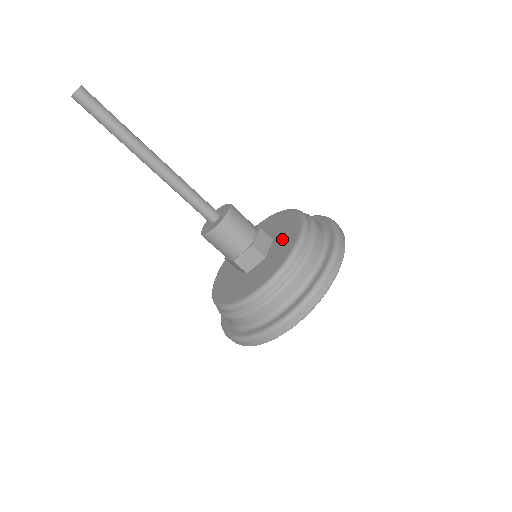
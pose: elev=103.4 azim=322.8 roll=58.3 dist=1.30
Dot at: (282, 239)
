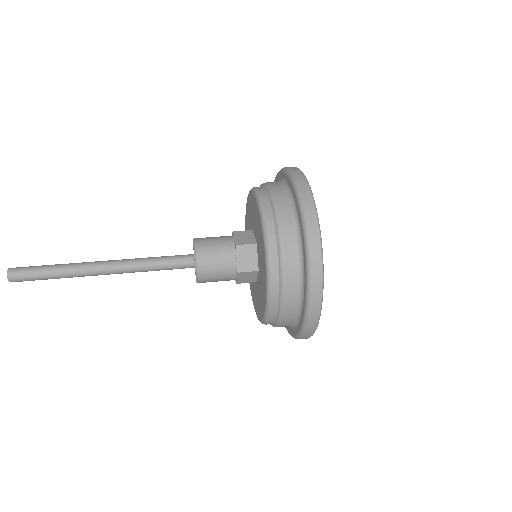
Dot at: (259, 251)
